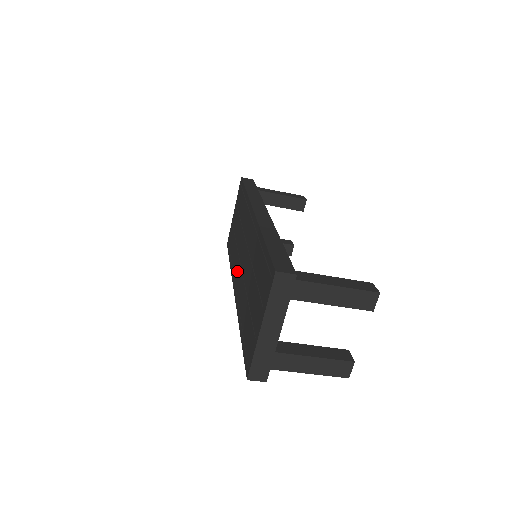
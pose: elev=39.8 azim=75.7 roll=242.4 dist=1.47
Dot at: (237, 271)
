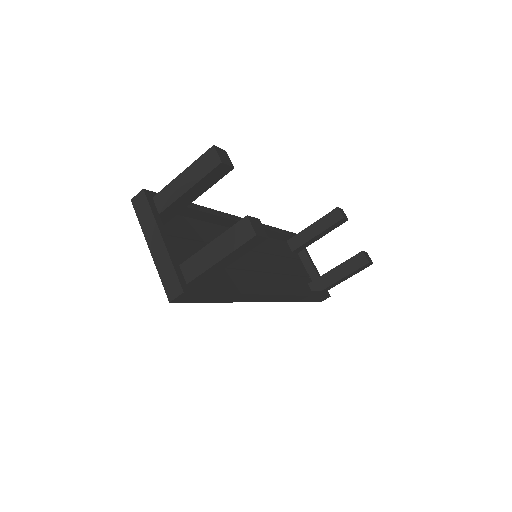
Dot at: occluded
